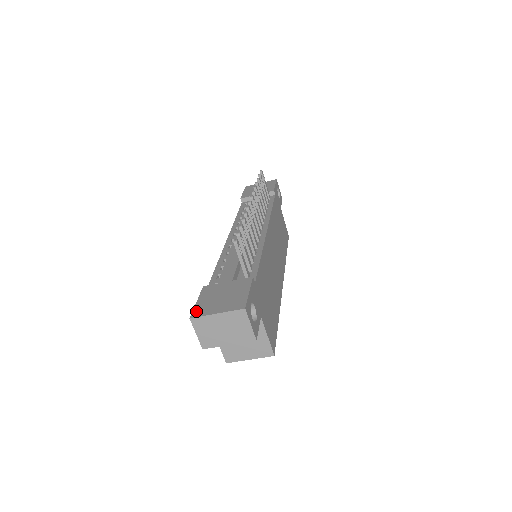
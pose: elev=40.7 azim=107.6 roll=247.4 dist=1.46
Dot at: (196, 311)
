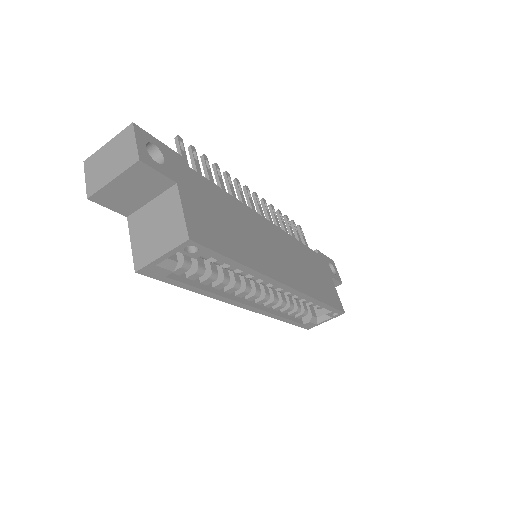
Dot at: occluded
